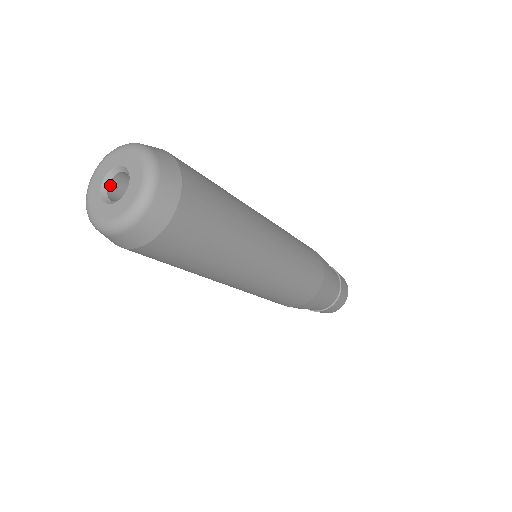
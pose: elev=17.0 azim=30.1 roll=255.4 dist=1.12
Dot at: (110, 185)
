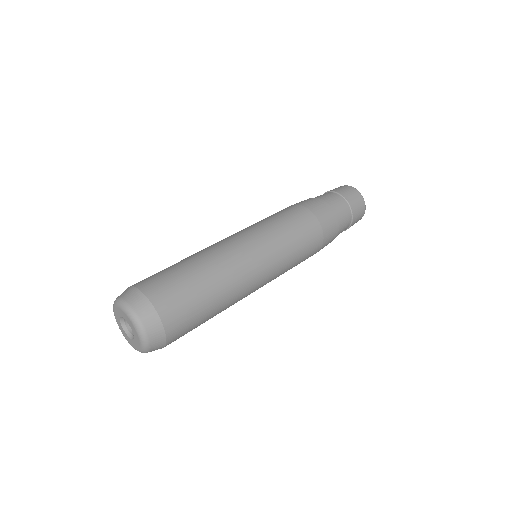
Dot at: occluded
